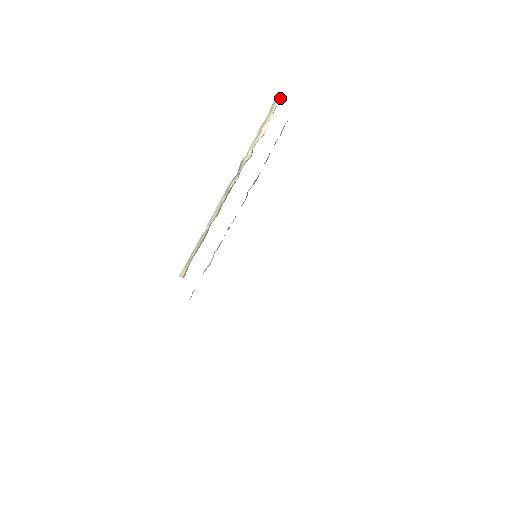
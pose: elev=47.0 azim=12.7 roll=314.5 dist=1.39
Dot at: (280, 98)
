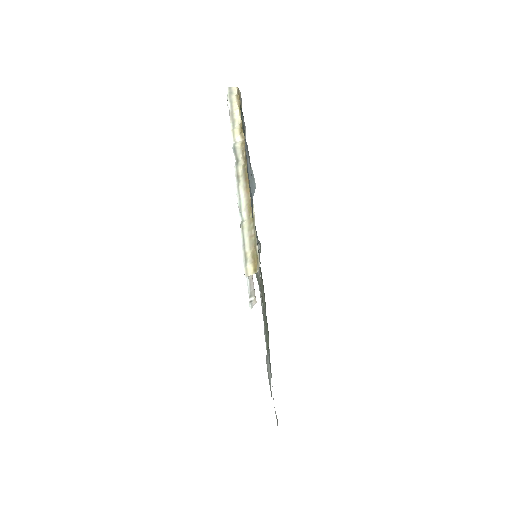
Dot at: (232, 90)
